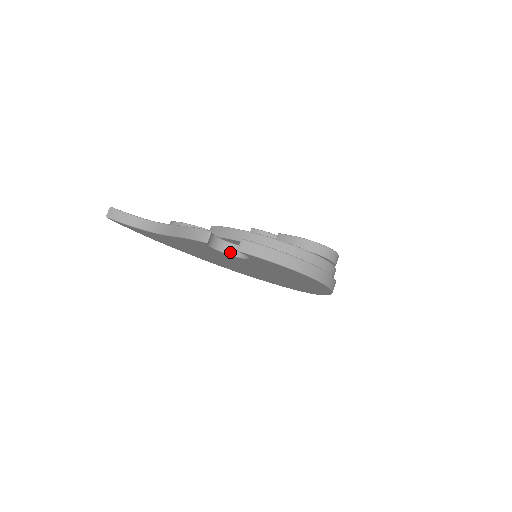
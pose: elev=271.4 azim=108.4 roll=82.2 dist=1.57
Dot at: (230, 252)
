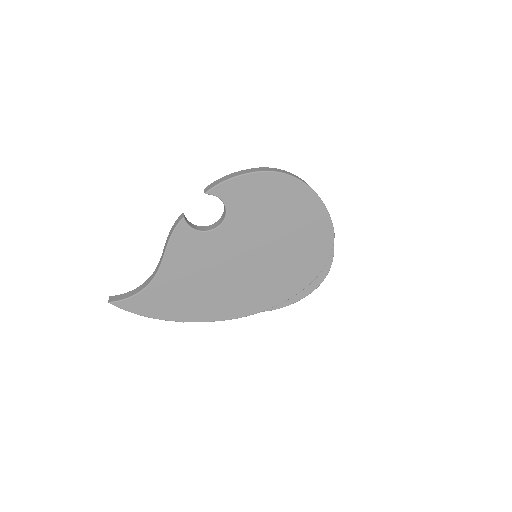
Dot at: (214, 227)
